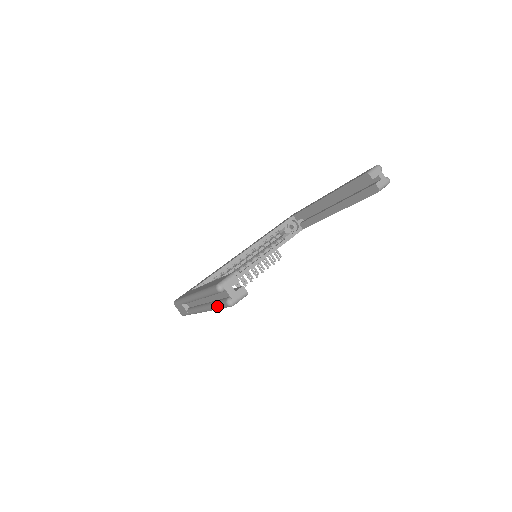
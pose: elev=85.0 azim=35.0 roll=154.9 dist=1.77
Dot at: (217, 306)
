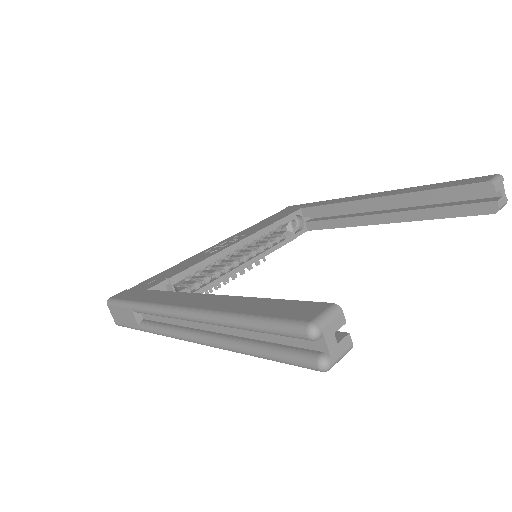
Dot at: (267, 355)
